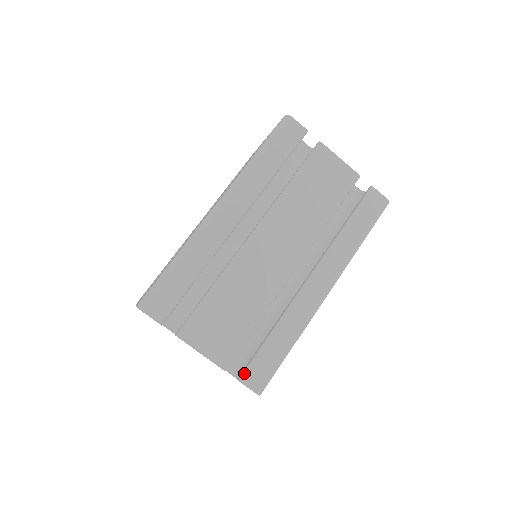
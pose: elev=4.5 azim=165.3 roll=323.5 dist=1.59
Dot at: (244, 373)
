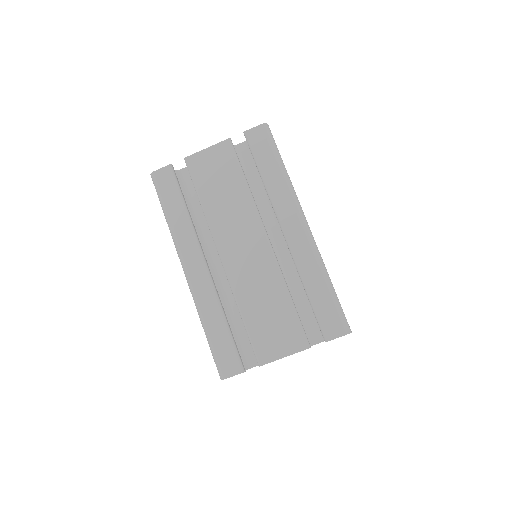
Dot at: (323, 334)
